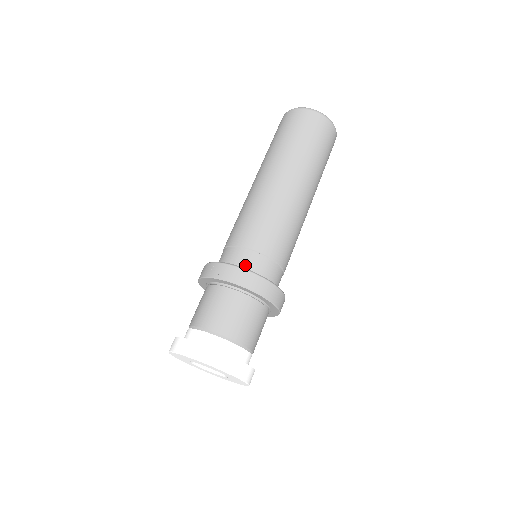
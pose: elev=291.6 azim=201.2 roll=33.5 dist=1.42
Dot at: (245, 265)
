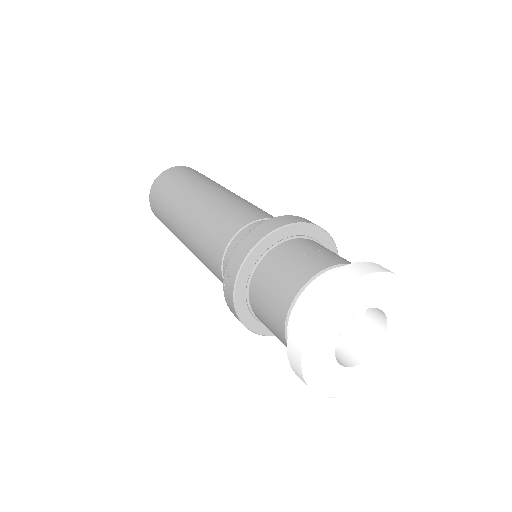
Dot at: occluded
